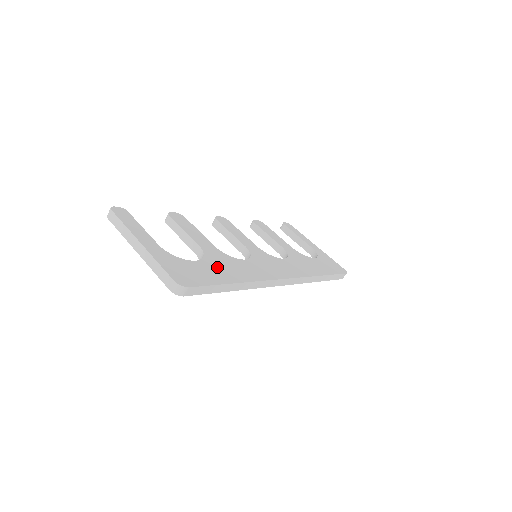
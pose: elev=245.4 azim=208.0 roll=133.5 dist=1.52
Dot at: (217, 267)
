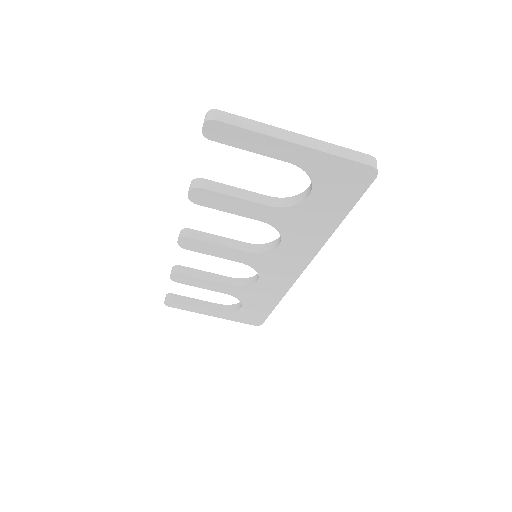
Dot at: occluded
